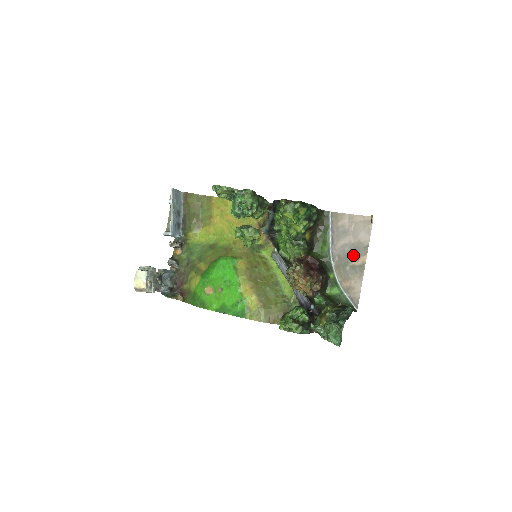
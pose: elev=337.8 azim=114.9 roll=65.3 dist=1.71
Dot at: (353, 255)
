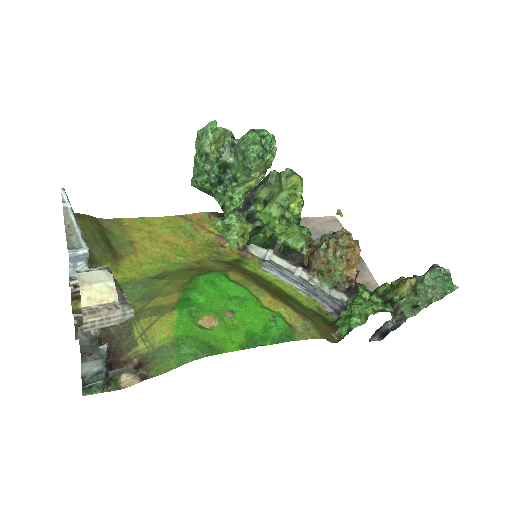
Dot at: occluded
